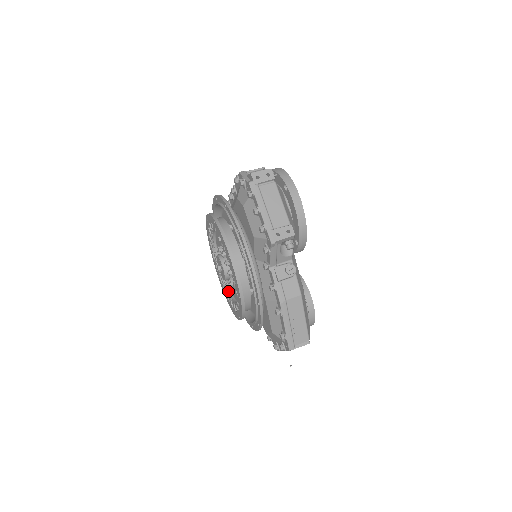
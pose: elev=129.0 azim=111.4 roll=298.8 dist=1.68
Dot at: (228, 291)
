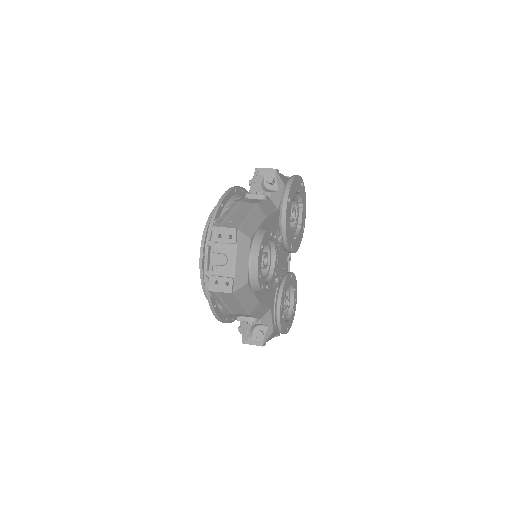
Dot at: occluded
